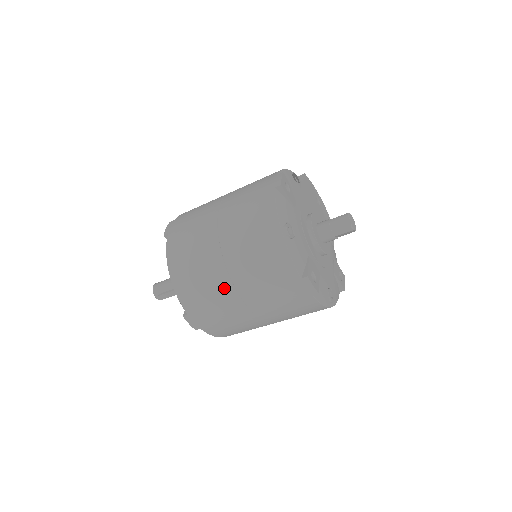
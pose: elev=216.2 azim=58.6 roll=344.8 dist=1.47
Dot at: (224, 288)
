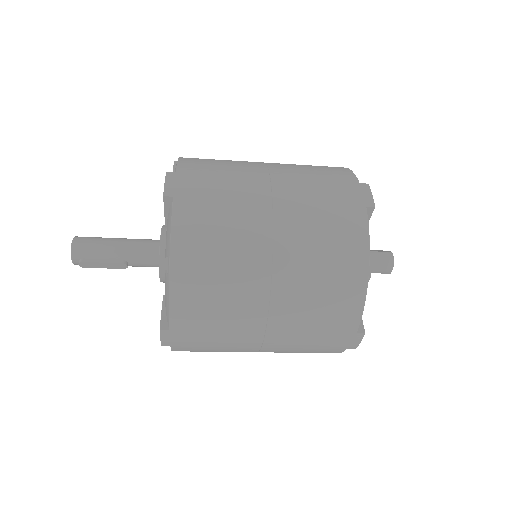
Dot at: (252, 315)
